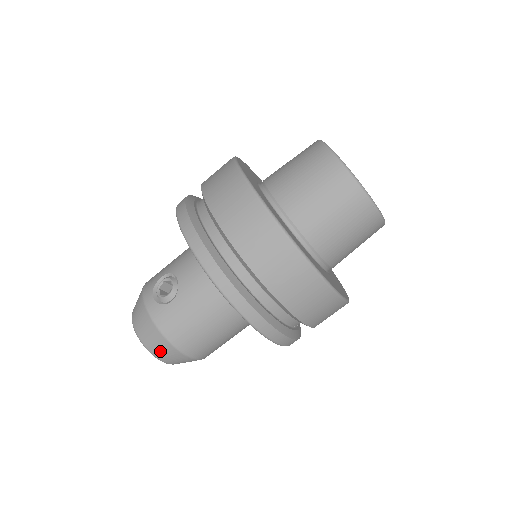
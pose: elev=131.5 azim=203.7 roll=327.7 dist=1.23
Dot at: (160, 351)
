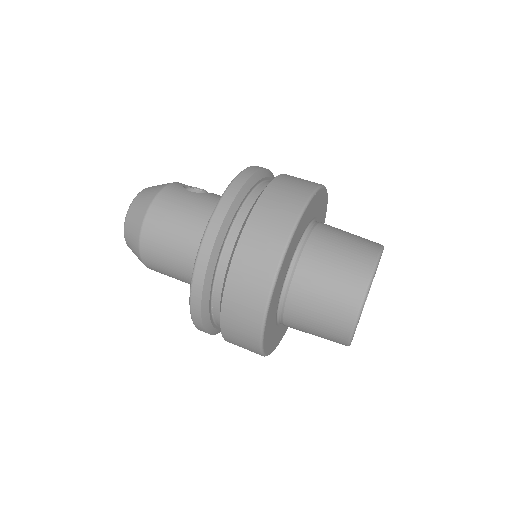
Dot at: (139, 203)
